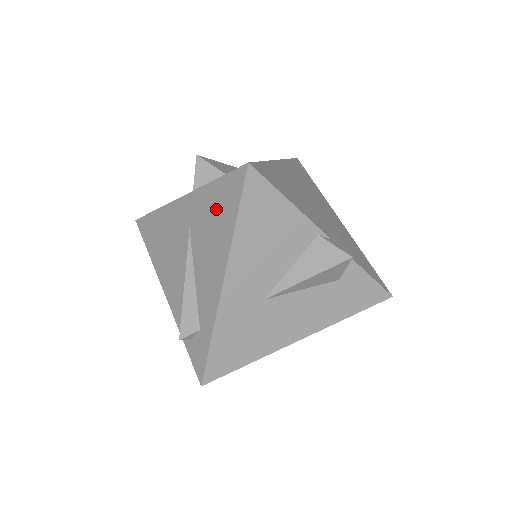
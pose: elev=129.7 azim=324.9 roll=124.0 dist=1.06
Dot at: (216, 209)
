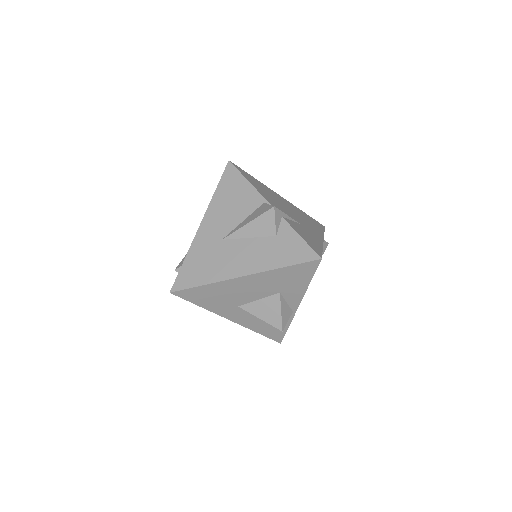
Dot at: occluded
